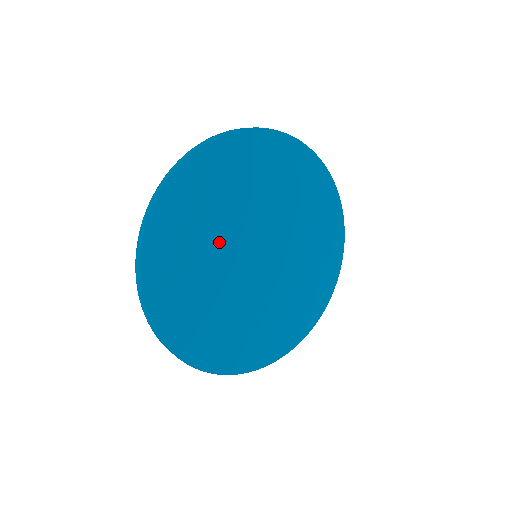
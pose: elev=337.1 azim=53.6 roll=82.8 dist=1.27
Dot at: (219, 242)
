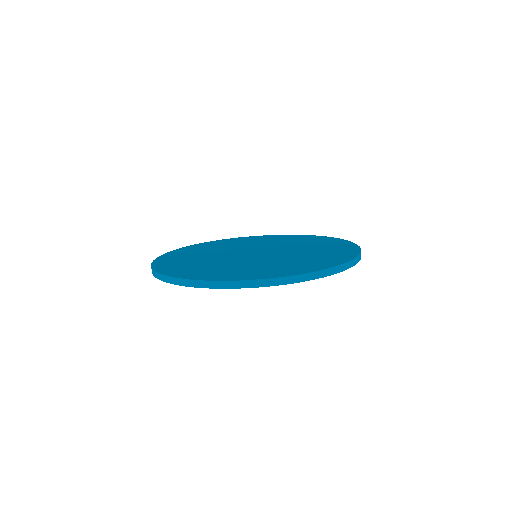
Dot at: occluded
